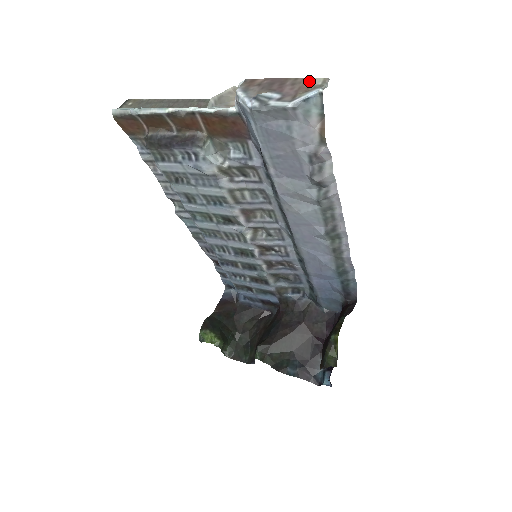
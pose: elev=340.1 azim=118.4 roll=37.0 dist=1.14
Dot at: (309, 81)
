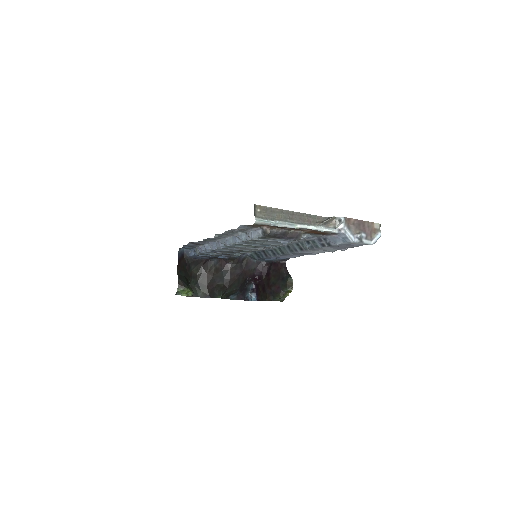
Dot at: (374, 225)
